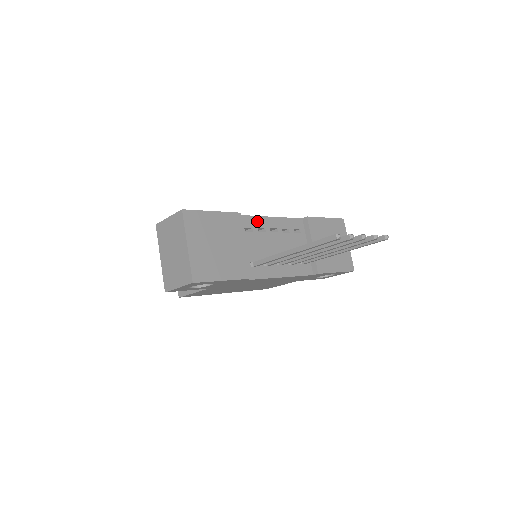
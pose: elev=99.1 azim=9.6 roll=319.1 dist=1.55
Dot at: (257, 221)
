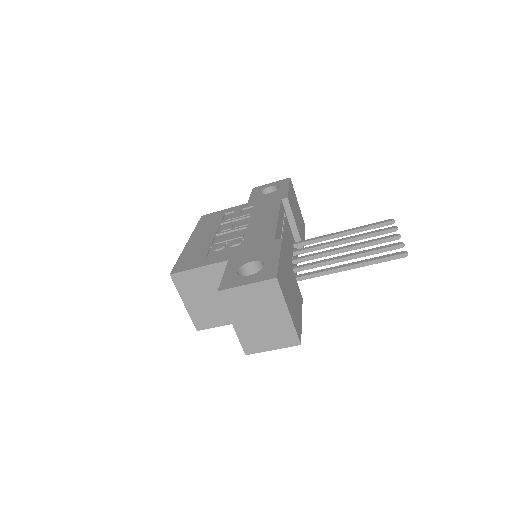
Dot at: (278, 232)
